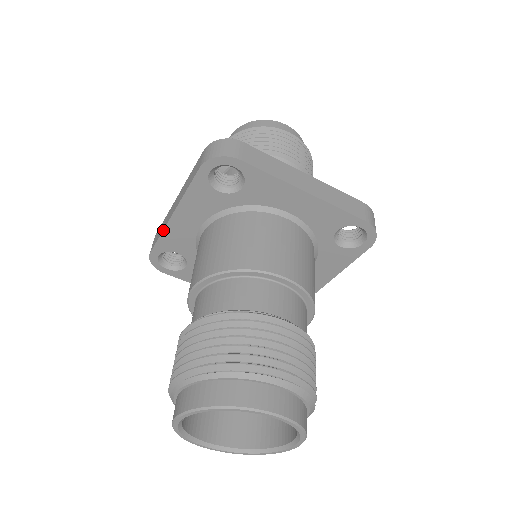
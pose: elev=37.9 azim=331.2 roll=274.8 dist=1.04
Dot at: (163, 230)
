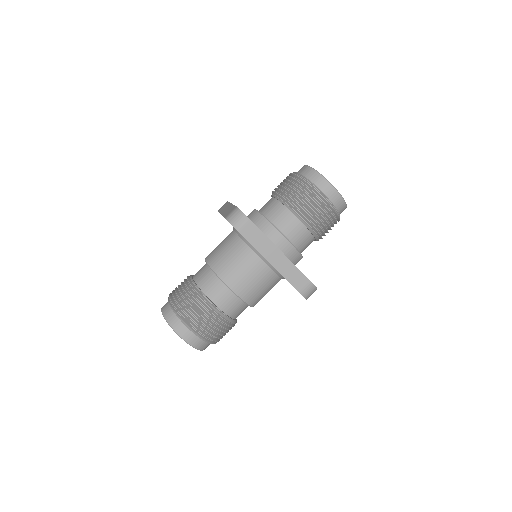
Dot at: occluded
